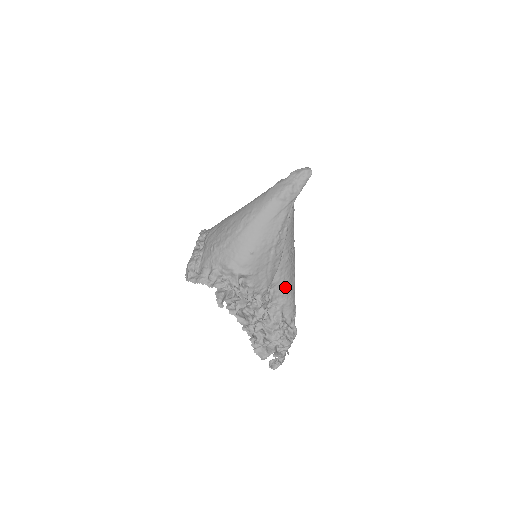
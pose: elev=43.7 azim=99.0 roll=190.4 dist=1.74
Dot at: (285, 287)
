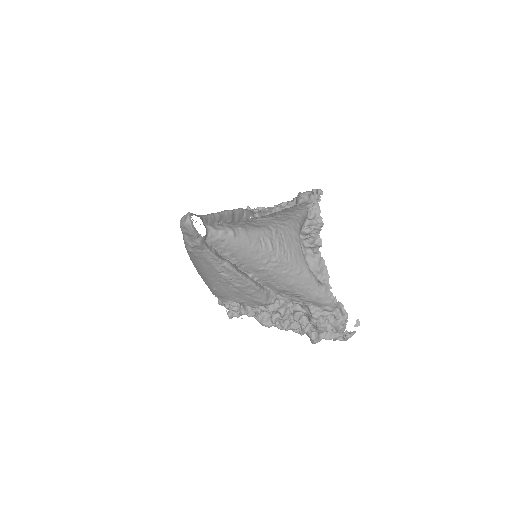
Dot at: (293, 291)
